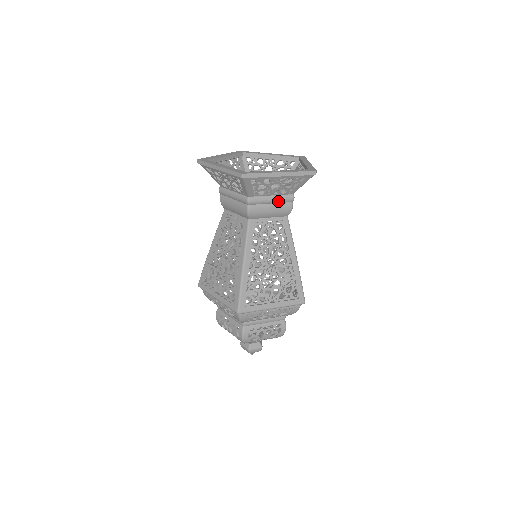
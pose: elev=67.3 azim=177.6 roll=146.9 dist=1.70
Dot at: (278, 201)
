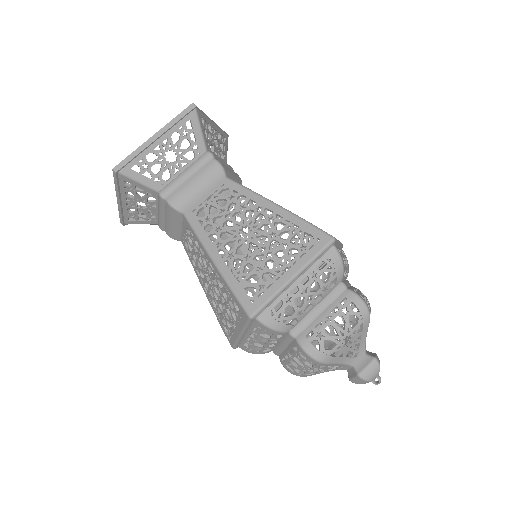
Dot at: (195, 170)
